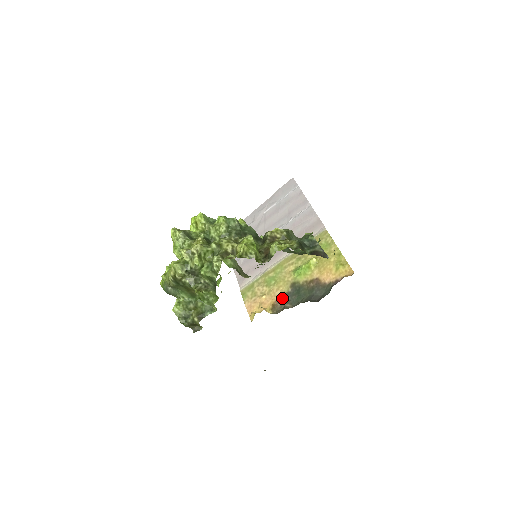
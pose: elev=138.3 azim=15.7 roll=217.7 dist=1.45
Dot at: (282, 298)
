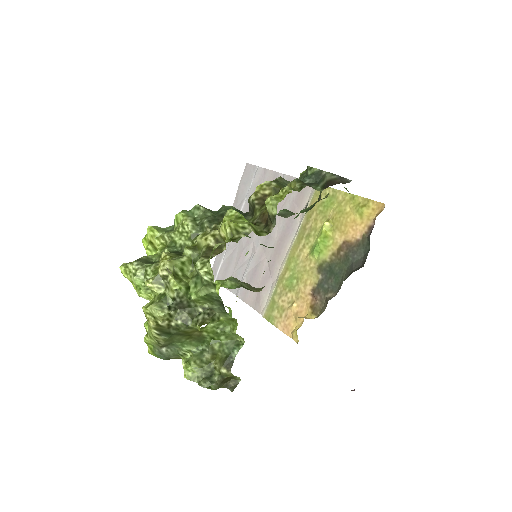
Dot at: (317, 292)
